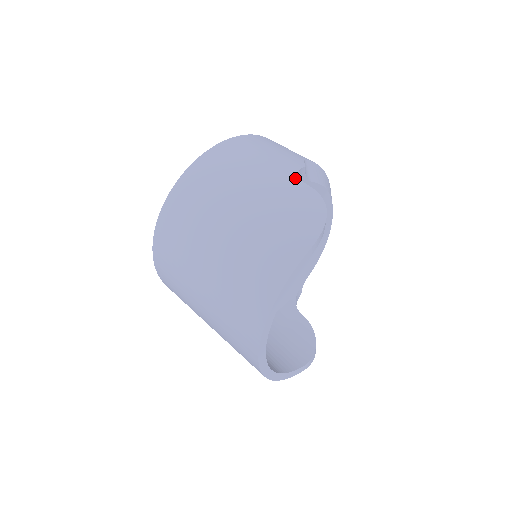
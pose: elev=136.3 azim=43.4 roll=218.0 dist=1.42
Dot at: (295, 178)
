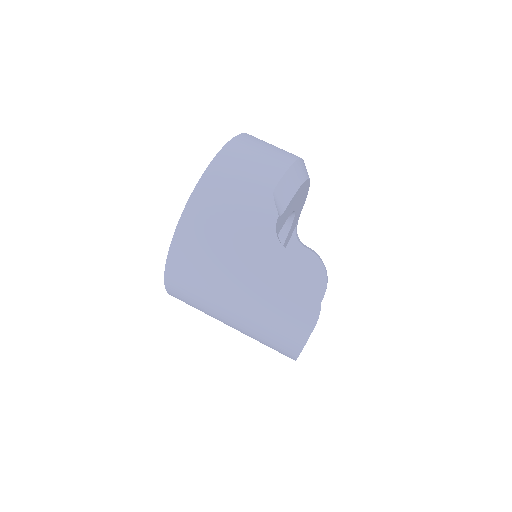
Dot at: (276, 246)
